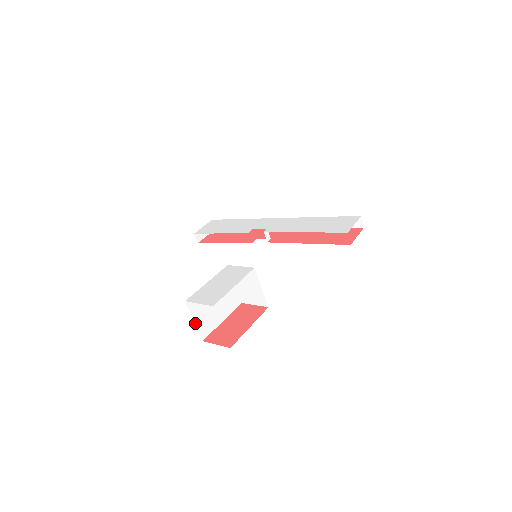
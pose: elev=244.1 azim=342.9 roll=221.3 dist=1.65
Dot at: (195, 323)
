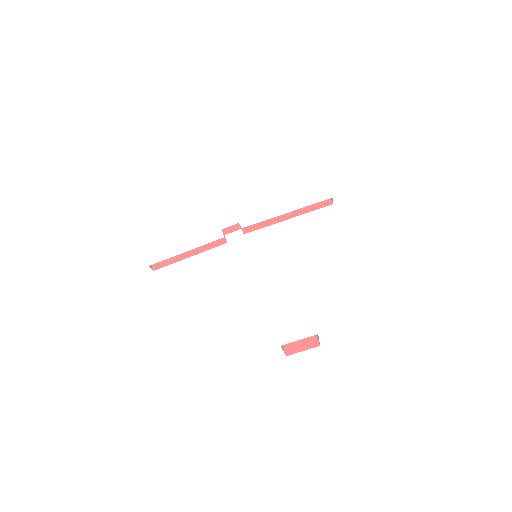
Dot at: occluded
